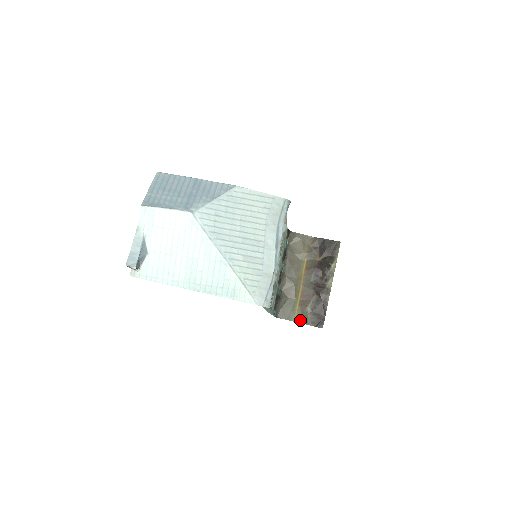
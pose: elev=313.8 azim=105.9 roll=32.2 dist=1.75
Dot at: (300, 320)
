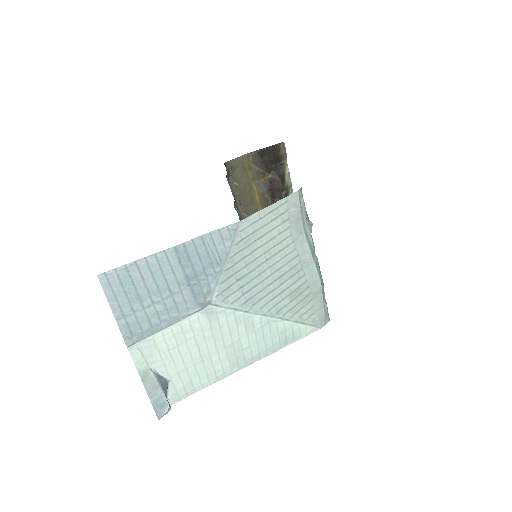
Dot at: occluded
